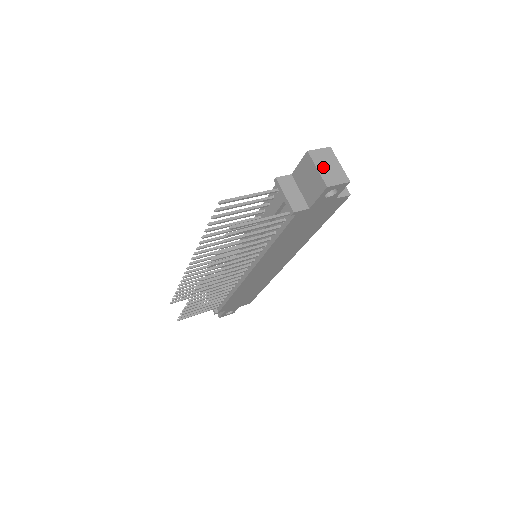
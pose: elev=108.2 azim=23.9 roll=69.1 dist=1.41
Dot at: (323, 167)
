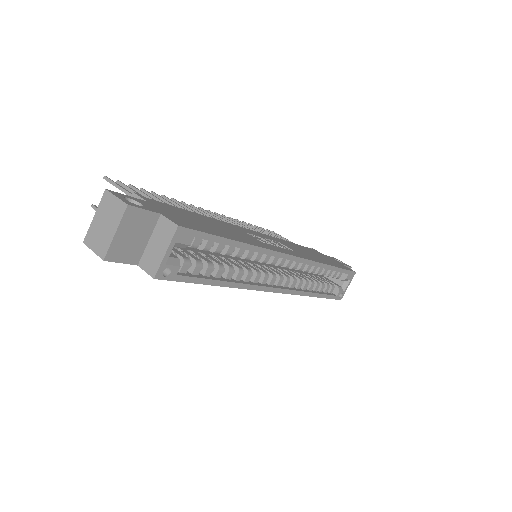
Dot at: (100, 220)
